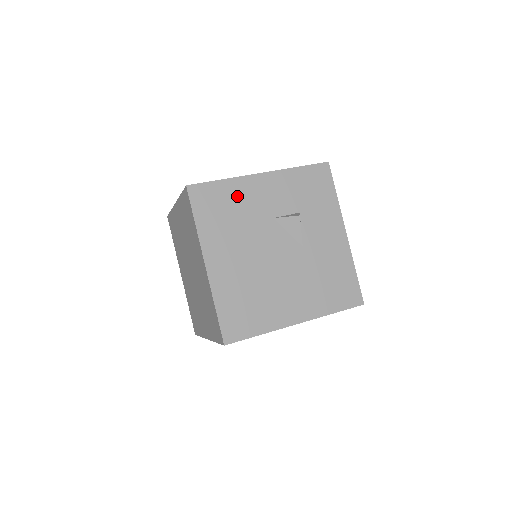
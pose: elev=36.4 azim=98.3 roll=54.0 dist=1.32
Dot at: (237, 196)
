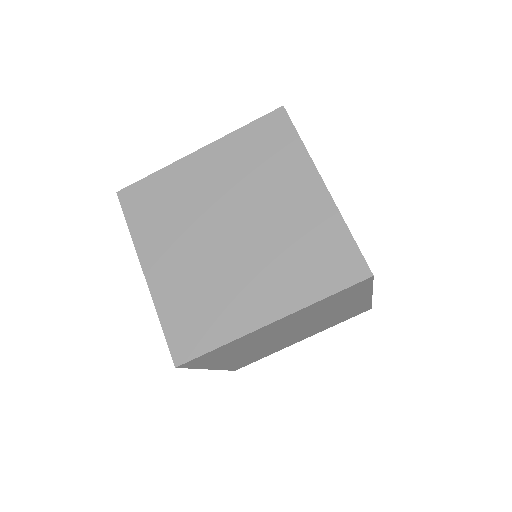
Dot at: occluded
